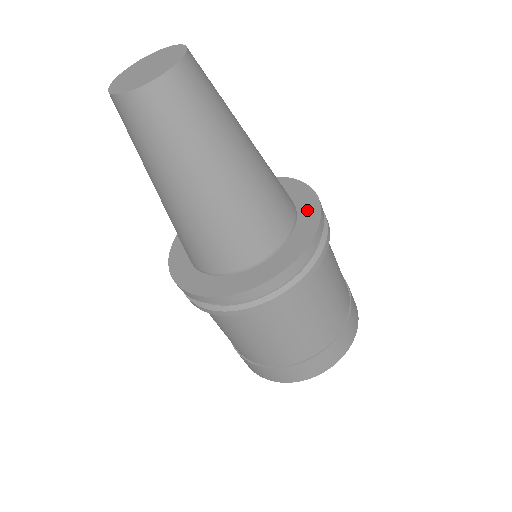
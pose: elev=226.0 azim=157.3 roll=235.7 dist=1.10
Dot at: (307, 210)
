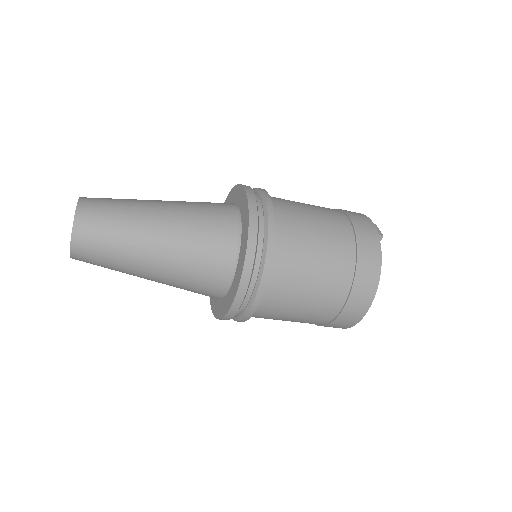
Dot at: (244, 233)
